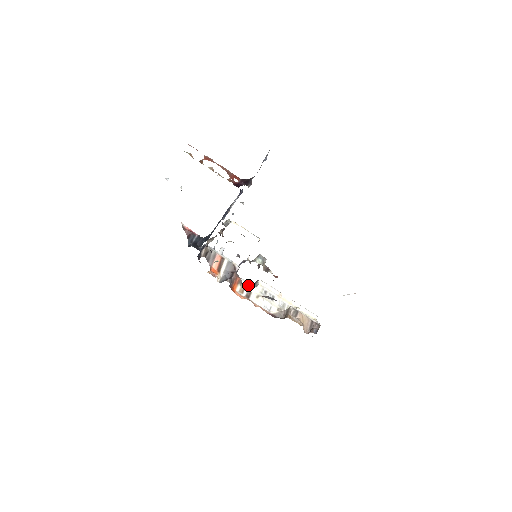
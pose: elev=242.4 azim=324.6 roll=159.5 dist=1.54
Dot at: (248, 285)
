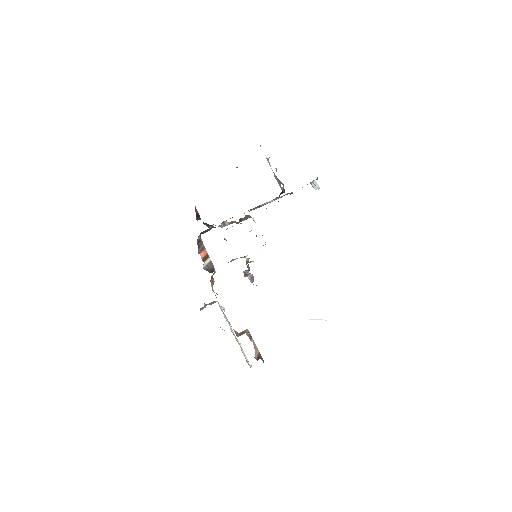
Dot at: occluded
